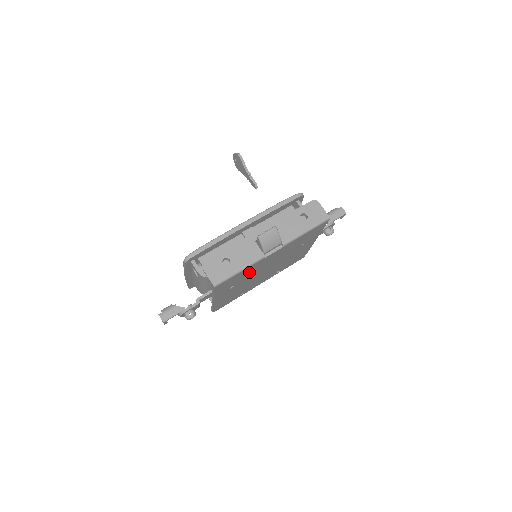
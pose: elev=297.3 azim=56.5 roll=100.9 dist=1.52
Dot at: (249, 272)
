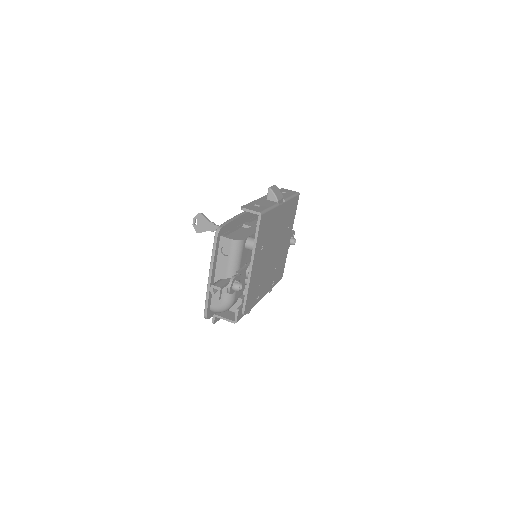
Dot at: (271, 227)
